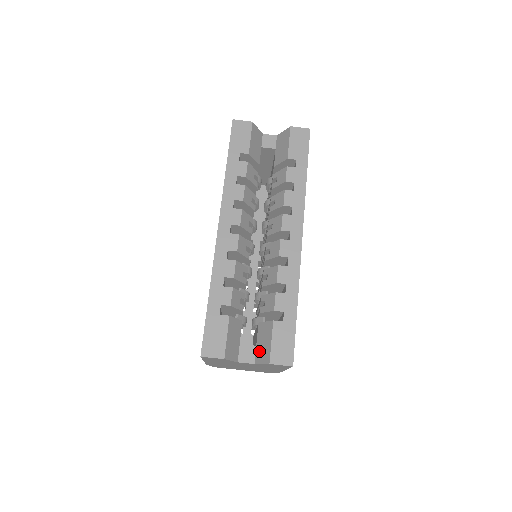
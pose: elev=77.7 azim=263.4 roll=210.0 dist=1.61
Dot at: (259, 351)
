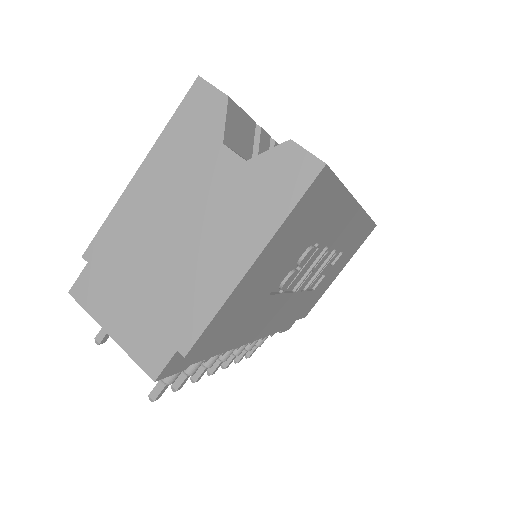
Dot at: occluded
